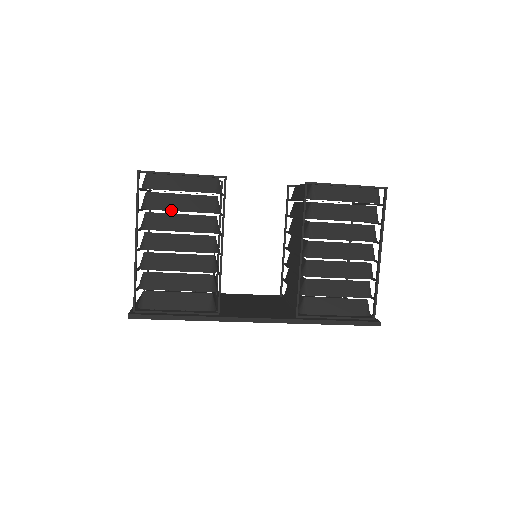
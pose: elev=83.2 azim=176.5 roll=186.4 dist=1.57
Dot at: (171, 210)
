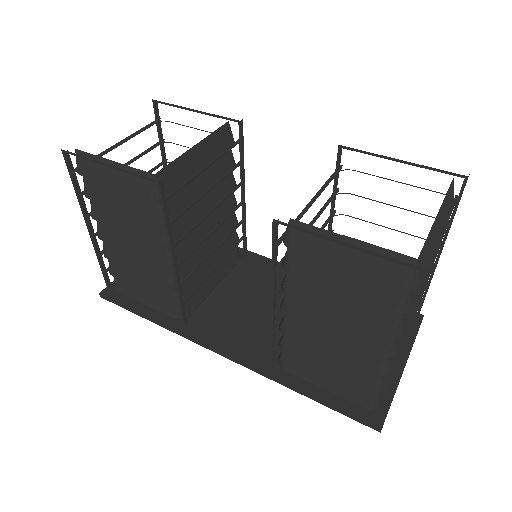
Dot at: (109, 205)
